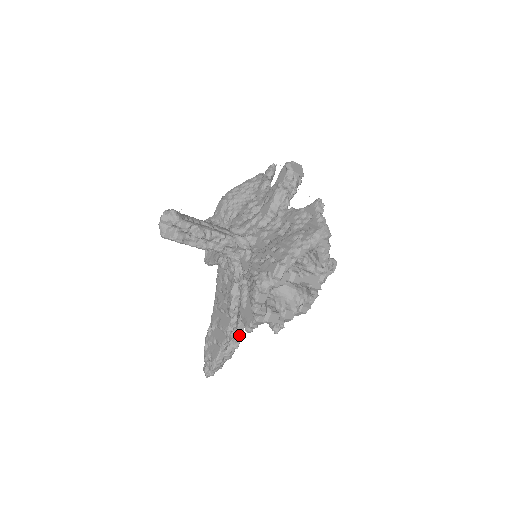
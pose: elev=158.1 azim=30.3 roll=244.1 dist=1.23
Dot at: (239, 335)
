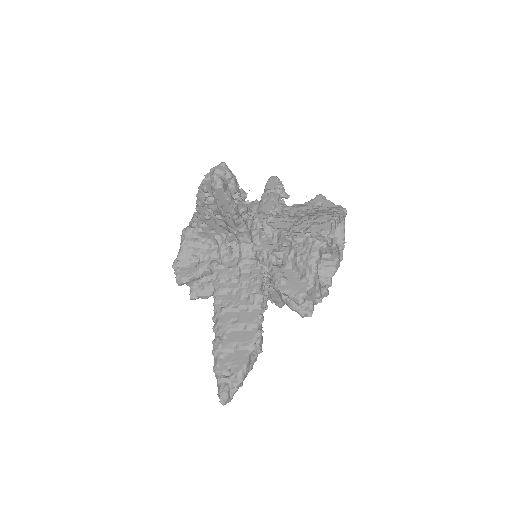
Dot at: (261, 335)
